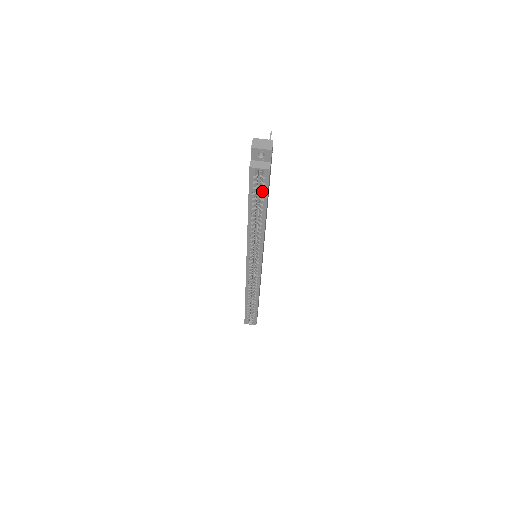
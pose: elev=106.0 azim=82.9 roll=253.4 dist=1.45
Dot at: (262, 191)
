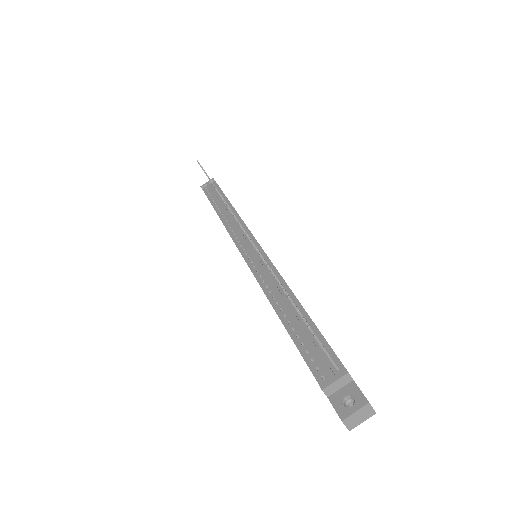
Dot at: occluded
